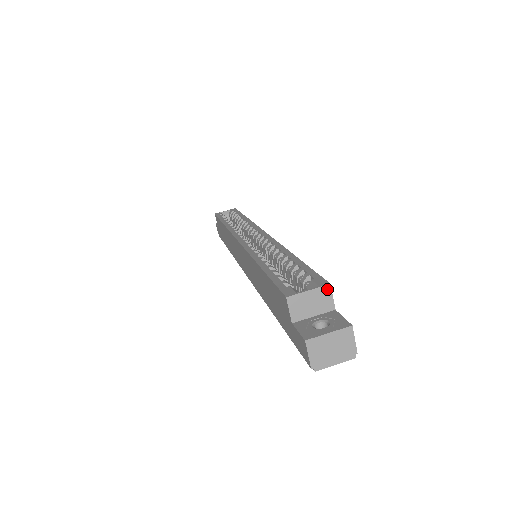
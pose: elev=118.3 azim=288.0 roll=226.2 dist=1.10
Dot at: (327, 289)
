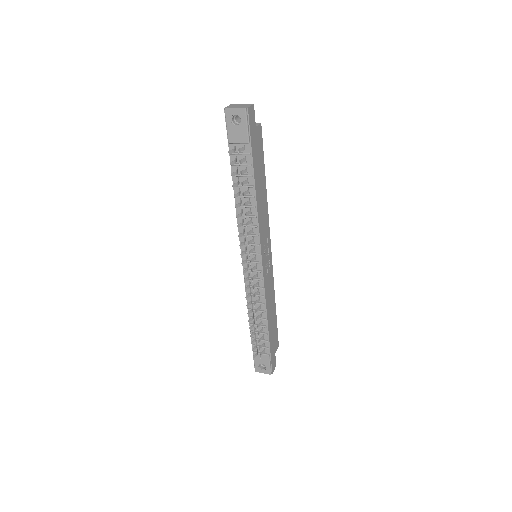
Dot at: (258, 124)
